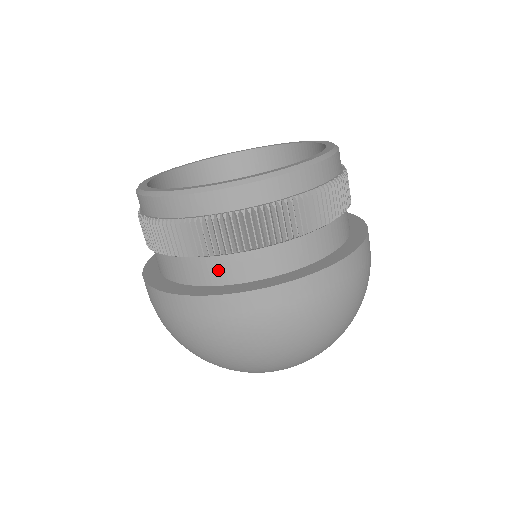
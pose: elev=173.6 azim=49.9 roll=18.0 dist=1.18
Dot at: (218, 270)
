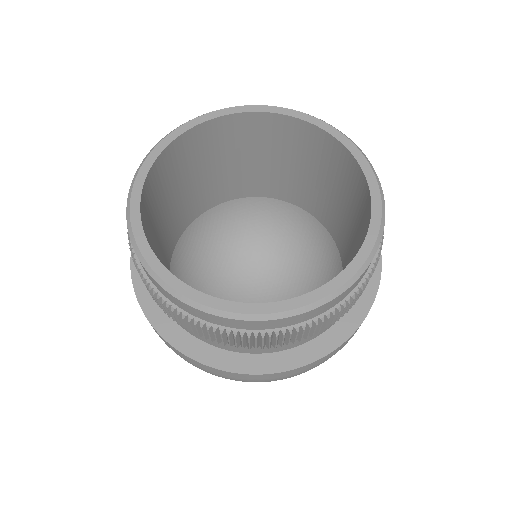
Dot at: (264, 348)
